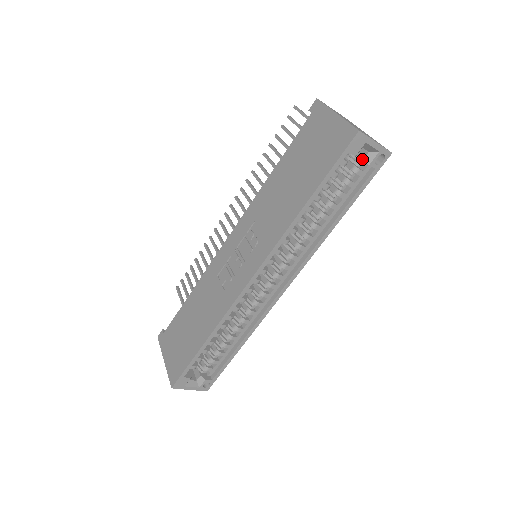
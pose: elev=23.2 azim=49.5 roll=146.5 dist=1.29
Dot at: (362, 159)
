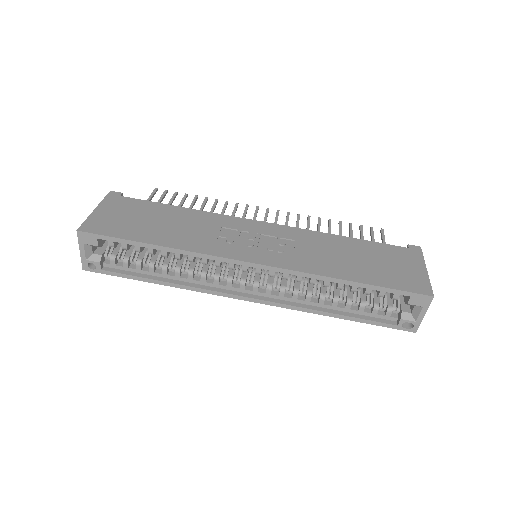
Dot at: (402, 310)
